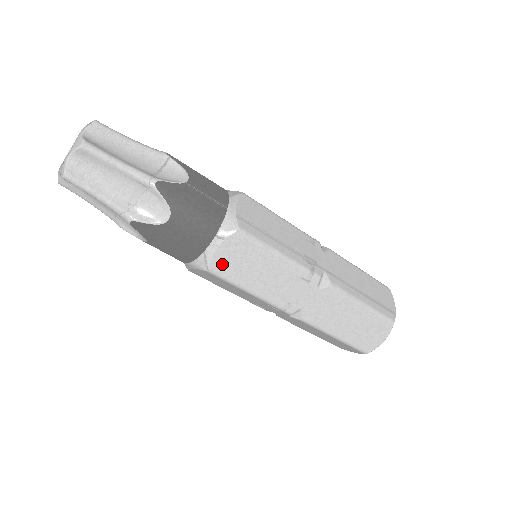
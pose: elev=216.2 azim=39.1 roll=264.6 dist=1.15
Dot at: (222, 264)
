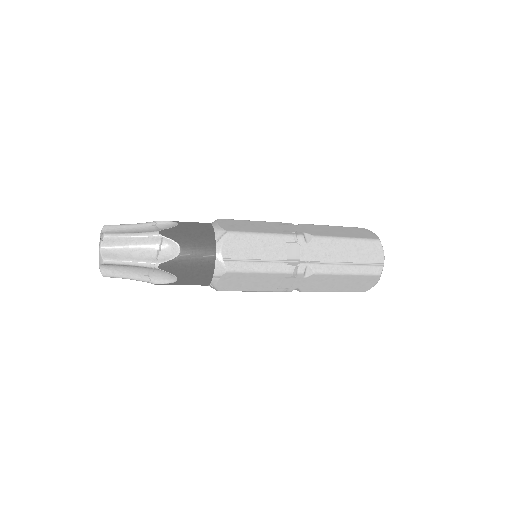
Dot at: (226, 287)
